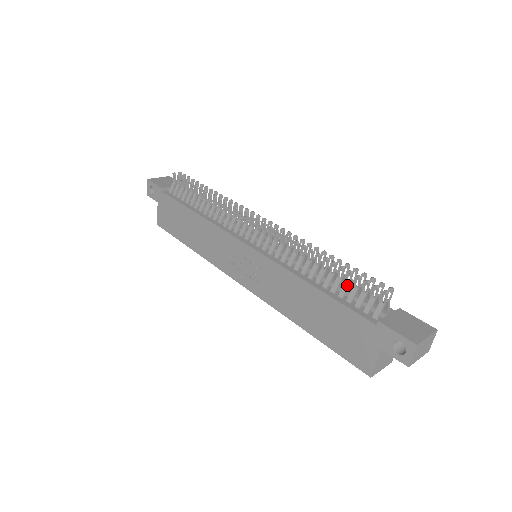
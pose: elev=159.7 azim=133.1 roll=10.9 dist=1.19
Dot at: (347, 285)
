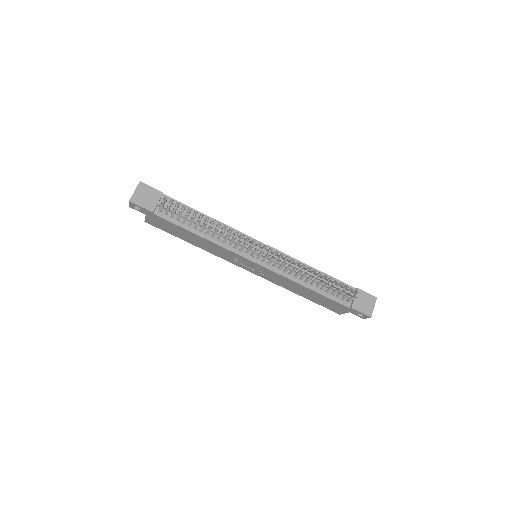
Dot at: occluded
